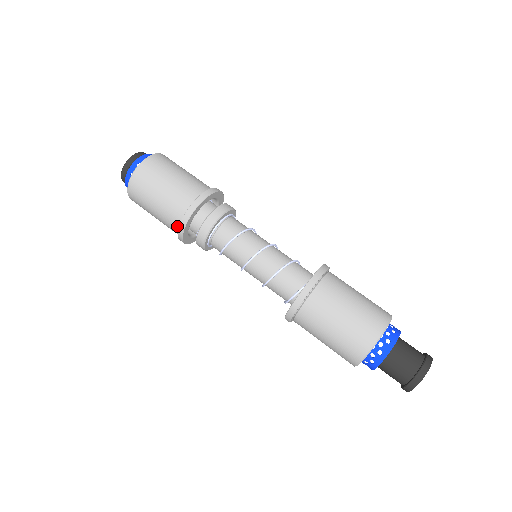
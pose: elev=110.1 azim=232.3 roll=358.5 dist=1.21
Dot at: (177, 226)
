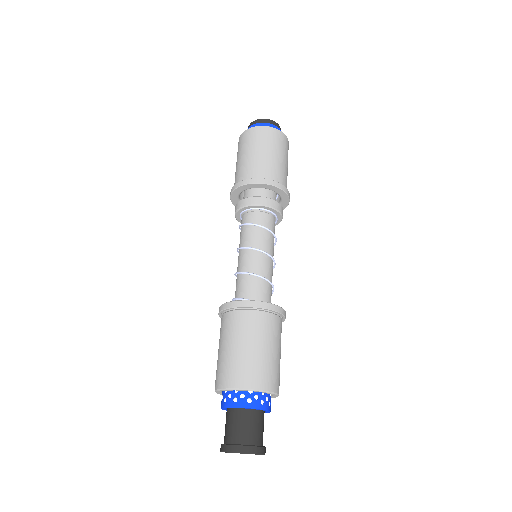
Dot at: (248, 178)
